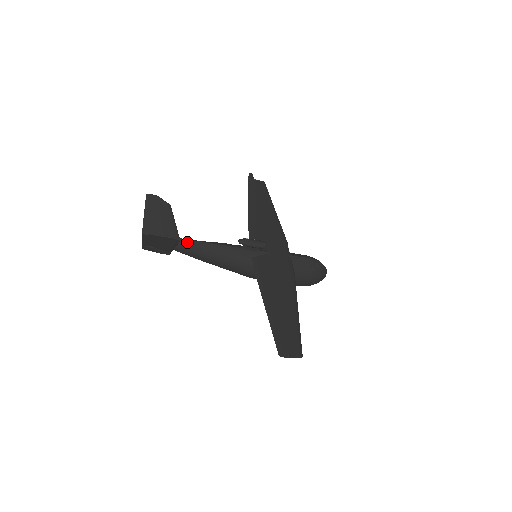
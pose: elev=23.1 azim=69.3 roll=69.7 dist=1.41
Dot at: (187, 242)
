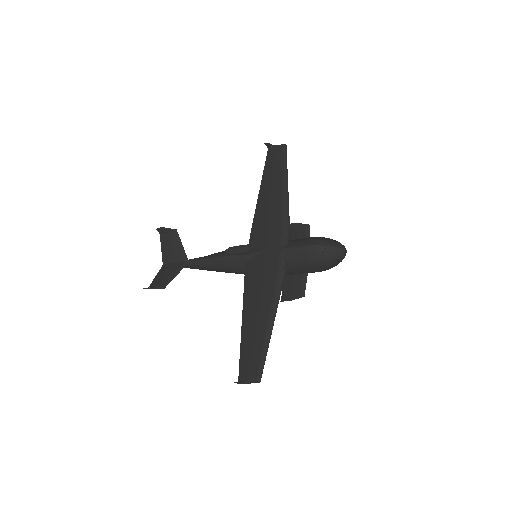
Dot at: (192, 262)
